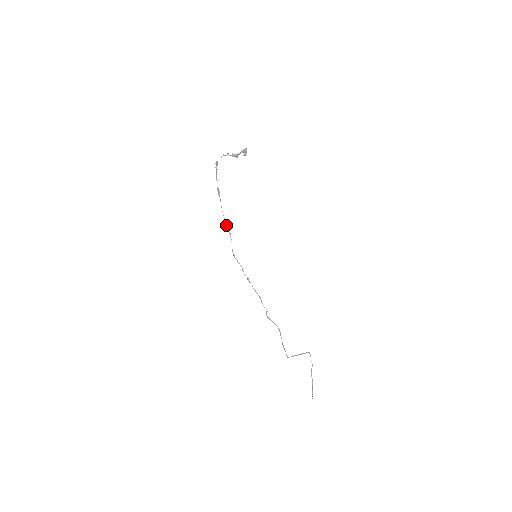
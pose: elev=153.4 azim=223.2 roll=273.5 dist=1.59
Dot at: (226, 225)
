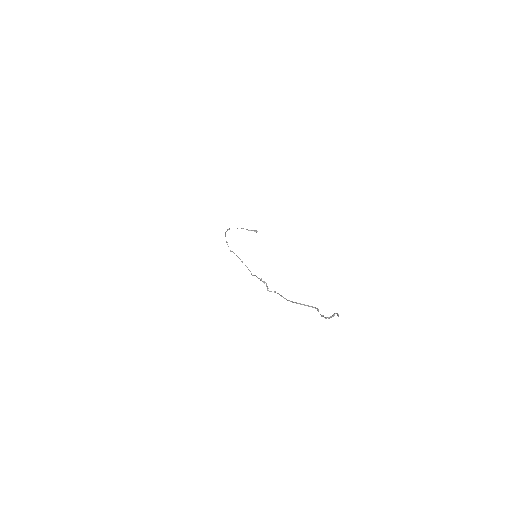
Dot at: occluded
